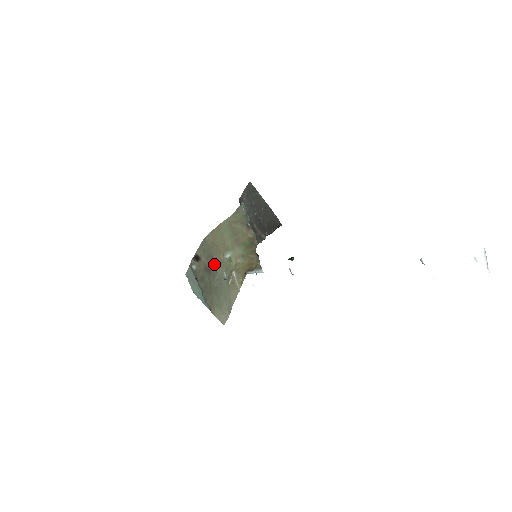
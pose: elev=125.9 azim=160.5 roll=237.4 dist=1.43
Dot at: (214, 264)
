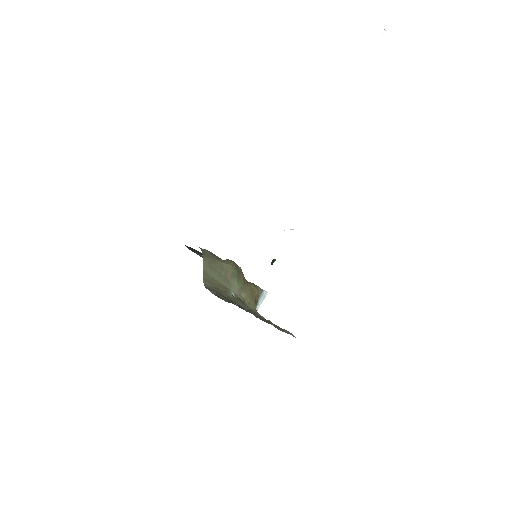
Dot at: occluded
